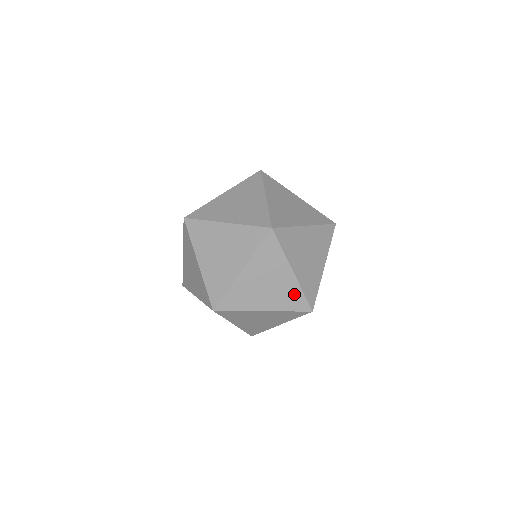
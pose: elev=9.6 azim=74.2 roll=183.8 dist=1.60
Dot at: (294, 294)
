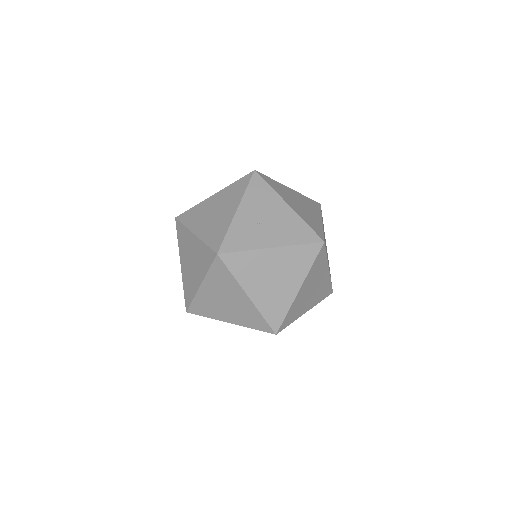
Dot at: (254, 315)
